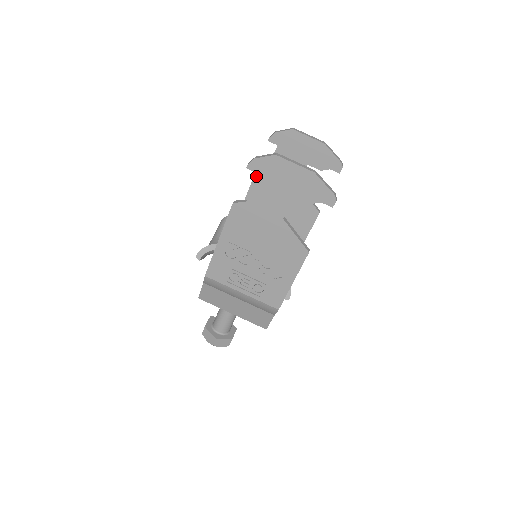
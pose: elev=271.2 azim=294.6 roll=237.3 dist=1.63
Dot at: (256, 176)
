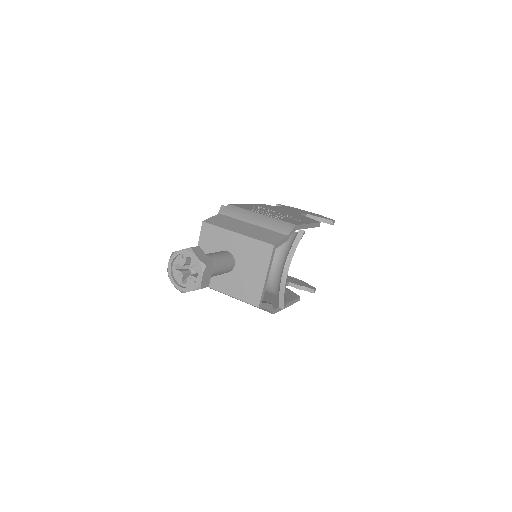
Dot at: (282, 206)
